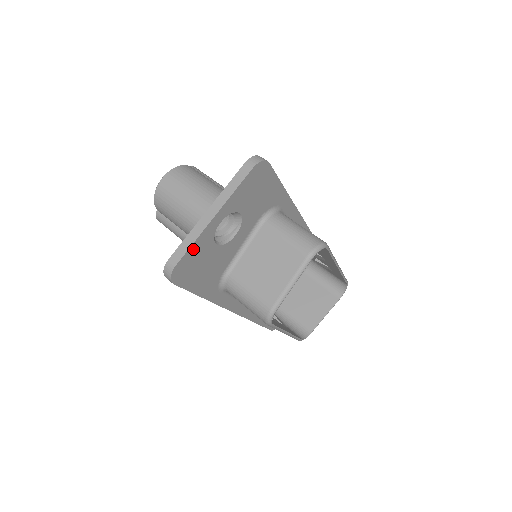
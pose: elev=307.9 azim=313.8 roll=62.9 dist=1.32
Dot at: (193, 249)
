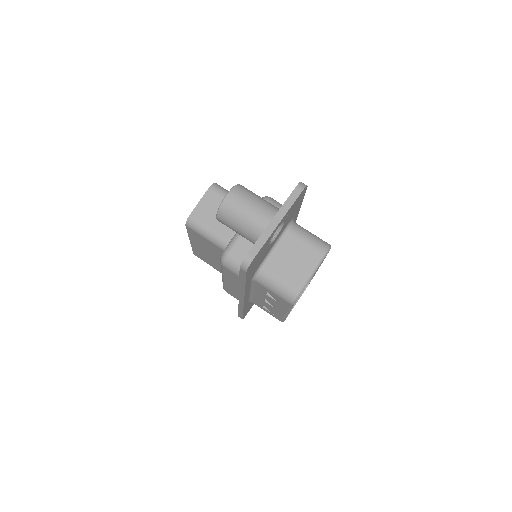
Dot at: (263, 246)
